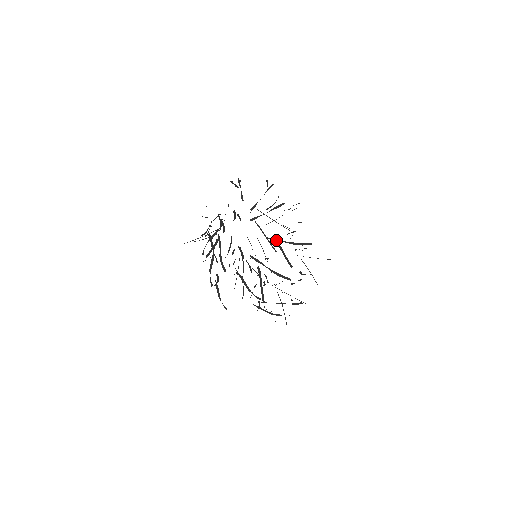
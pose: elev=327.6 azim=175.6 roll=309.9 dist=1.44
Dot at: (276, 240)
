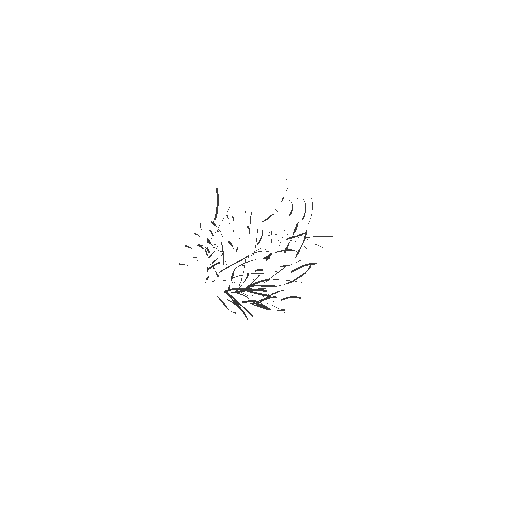
Dot at: (261, 286)
